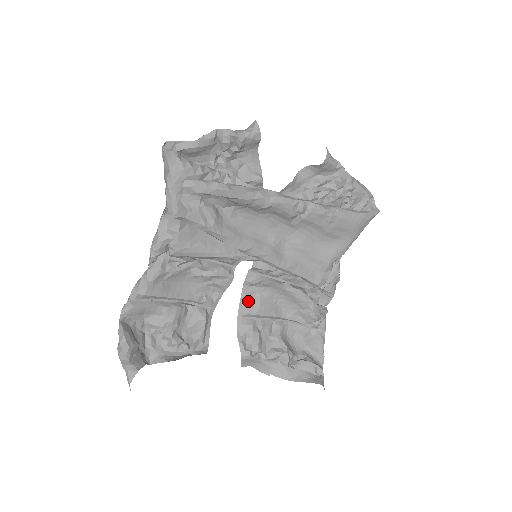
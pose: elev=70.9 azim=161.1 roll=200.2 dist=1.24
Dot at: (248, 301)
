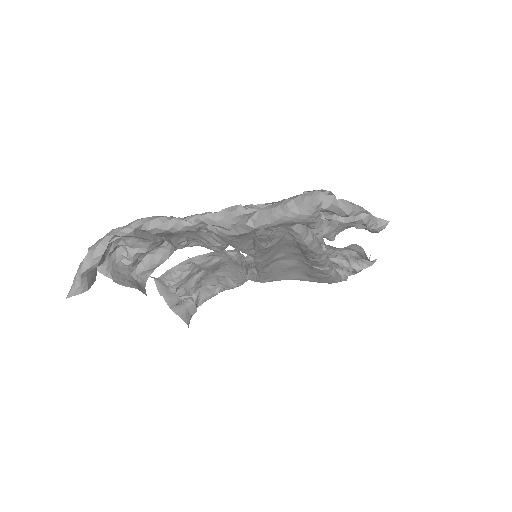
Dot at: (208, 258)
